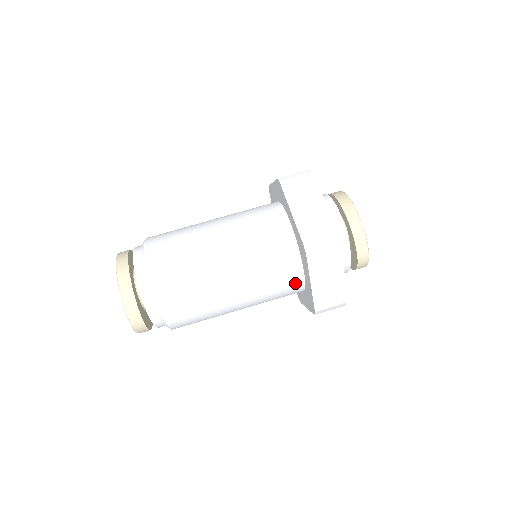
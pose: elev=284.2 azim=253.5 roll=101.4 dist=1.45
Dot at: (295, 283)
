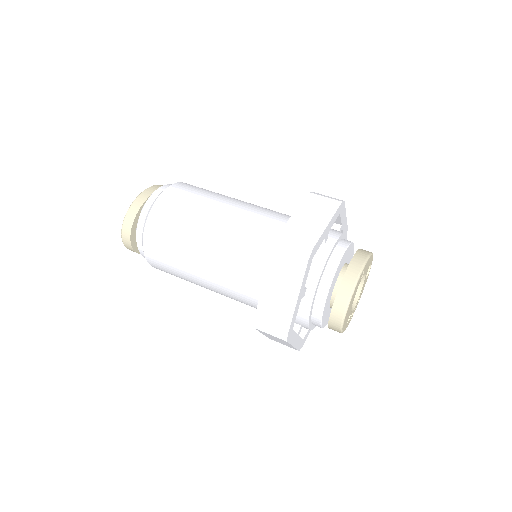
Dot at: (259, 286)
